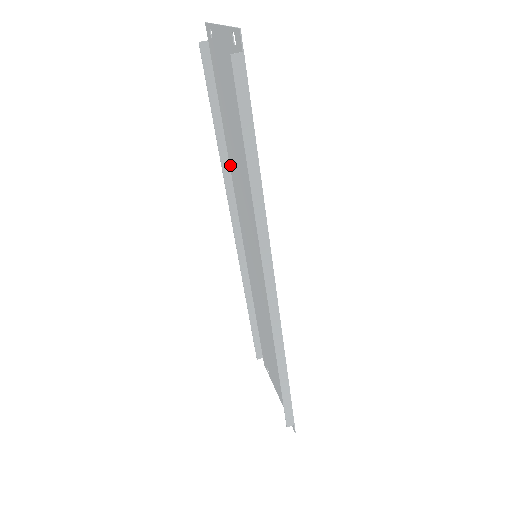
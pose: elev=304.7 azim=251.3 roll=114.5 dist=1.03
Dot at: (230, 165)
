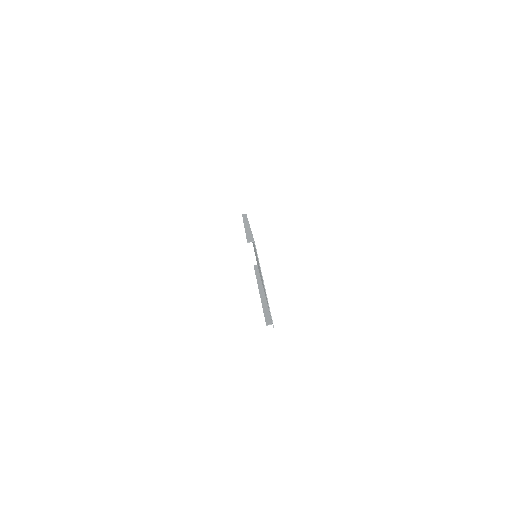
Dot at: occluded
